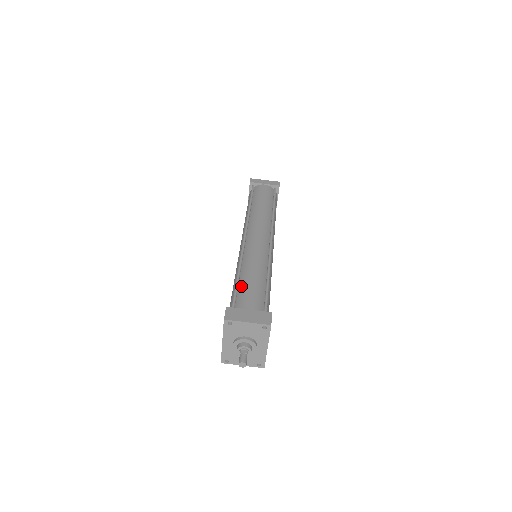
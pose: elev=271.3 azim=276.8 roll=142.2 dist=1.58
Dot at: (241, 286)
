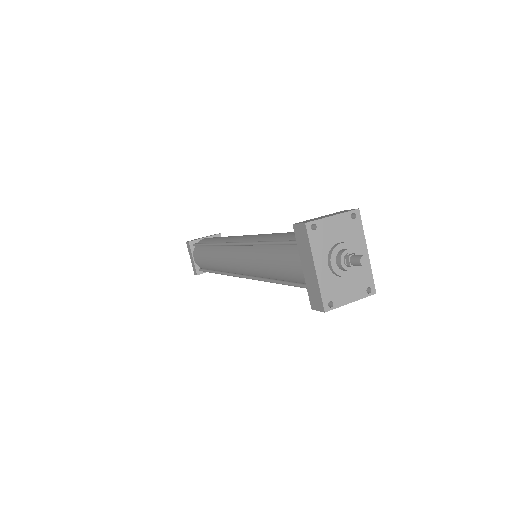
Dot at: (279, 240)
